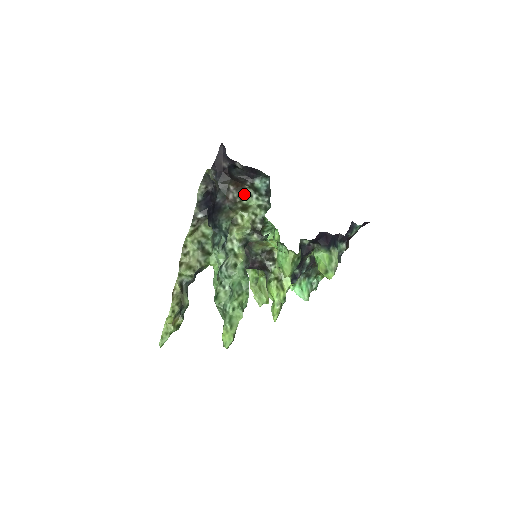
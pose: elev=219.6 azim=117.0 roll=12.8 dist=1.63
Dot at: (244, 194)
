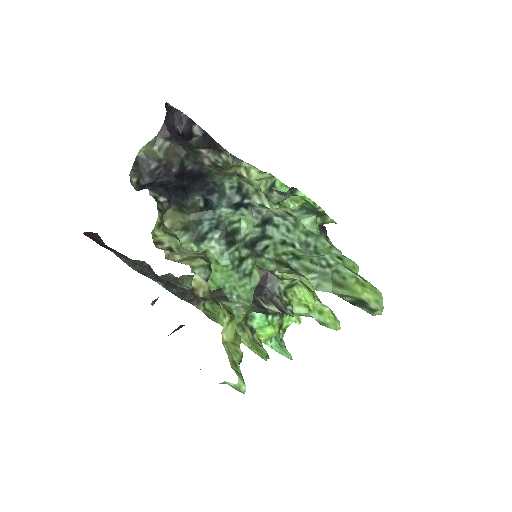
Dot at: (224, 158)
